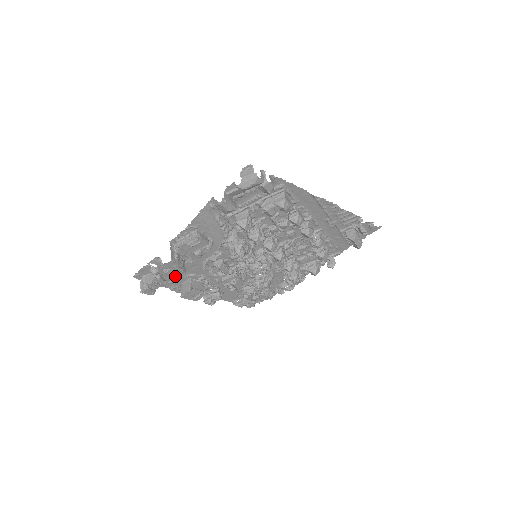
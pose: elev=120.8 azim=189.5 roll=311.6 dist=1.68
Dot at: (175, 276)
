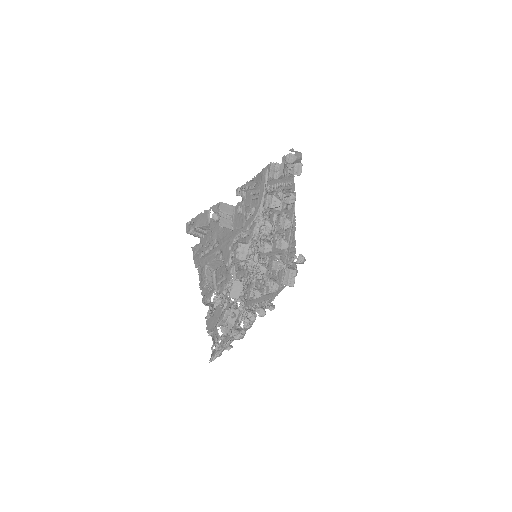
Dot at: (237, 225)
